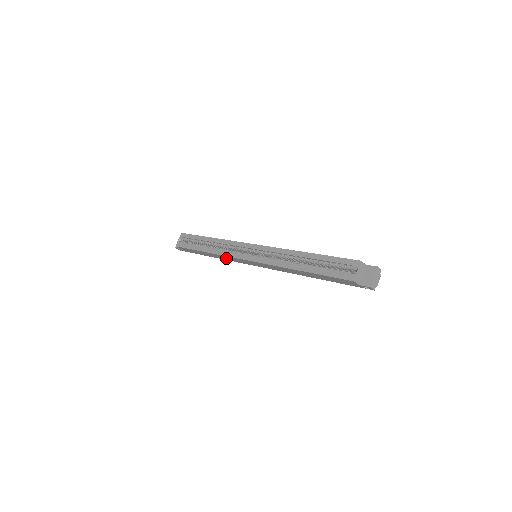
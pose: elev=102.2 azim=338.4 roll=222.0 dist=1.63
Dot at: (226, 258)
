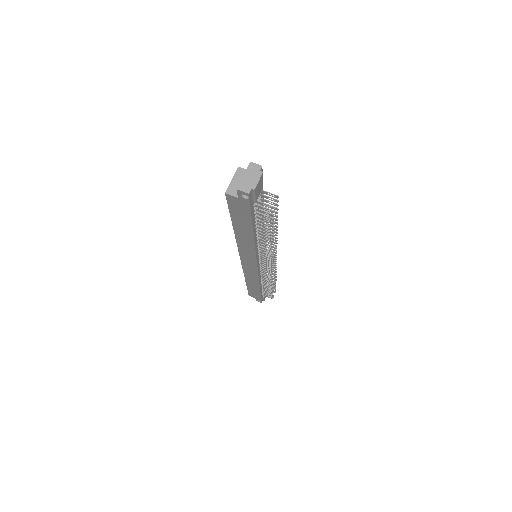
Dot at: (252, 277)
